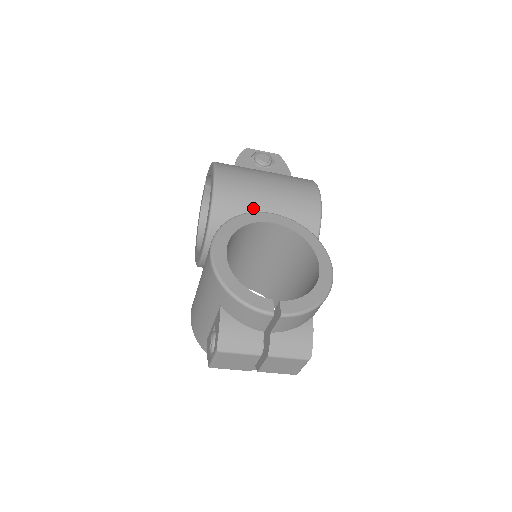
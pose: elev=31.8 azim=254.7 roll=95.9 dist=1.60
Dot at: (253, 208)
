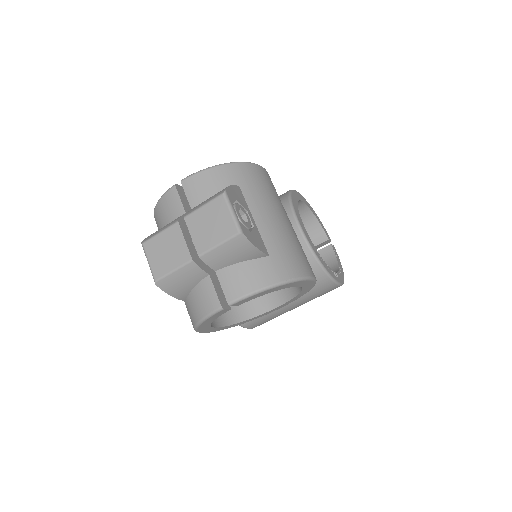
Dot at: occluded
